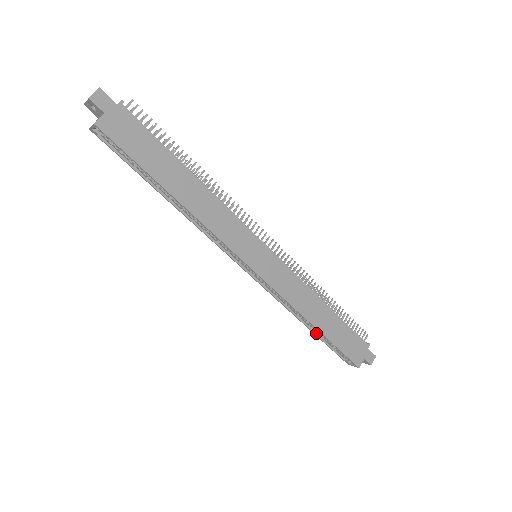
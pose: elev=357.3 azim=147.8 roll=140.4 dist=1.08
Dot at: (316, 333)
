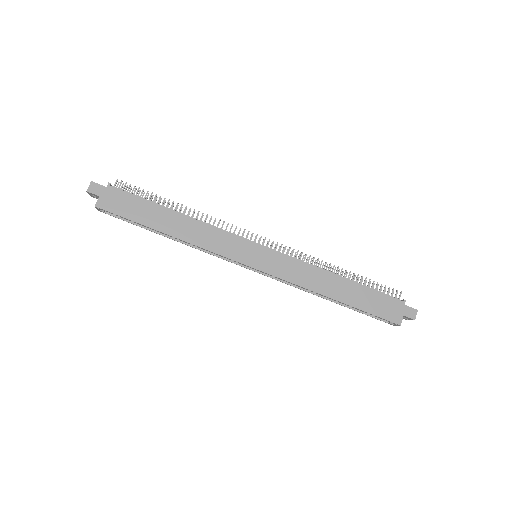
Dot at: (345, 305)
